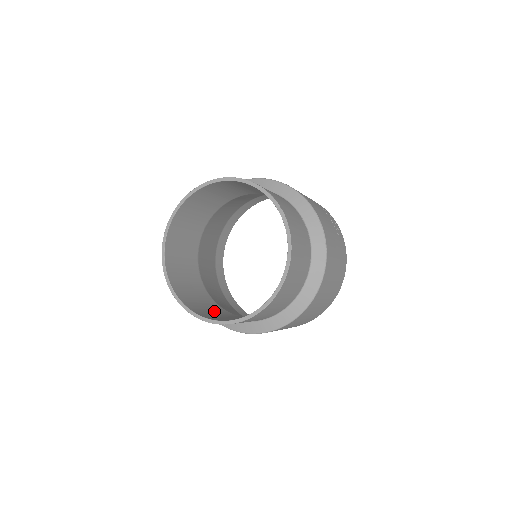
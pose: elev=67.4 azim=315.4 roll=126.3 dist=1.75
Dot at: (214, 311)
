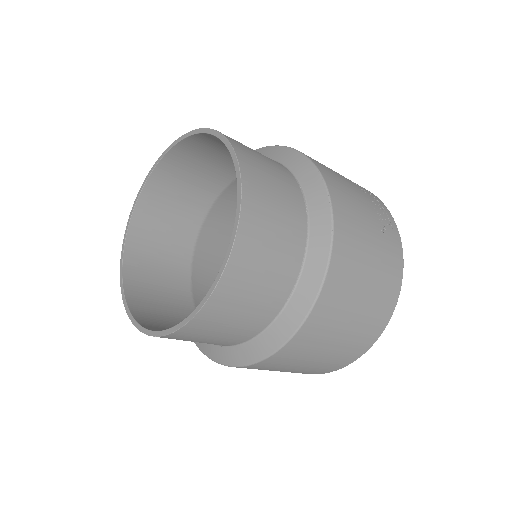
Dot at: (178, 323)
